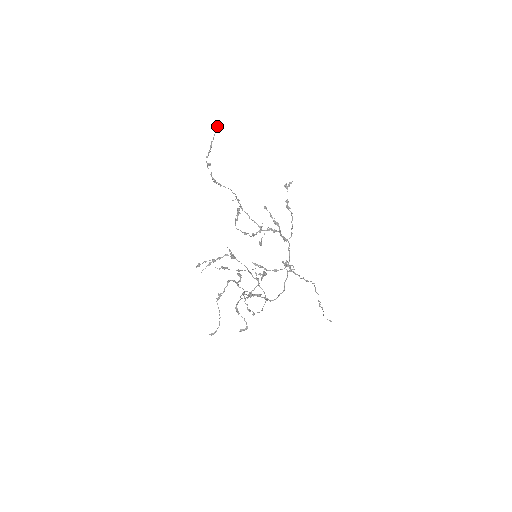
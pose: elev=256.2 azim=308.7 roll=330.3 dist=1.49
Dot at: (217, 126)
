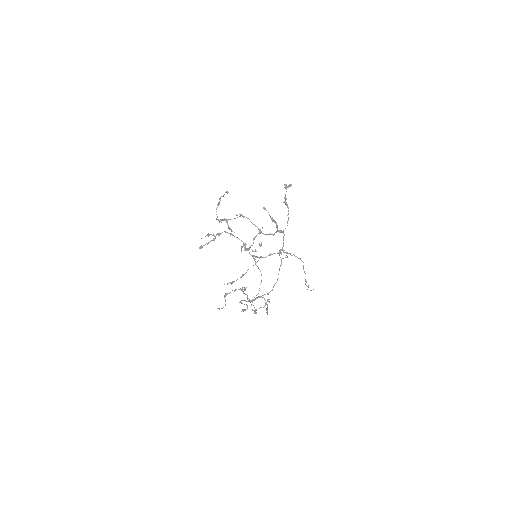
Dot at: (228, 192)
